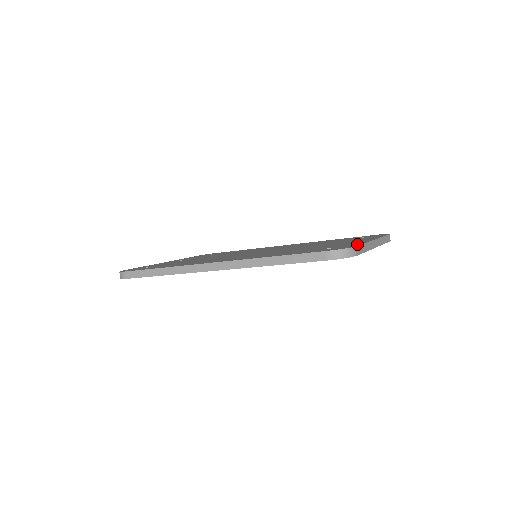
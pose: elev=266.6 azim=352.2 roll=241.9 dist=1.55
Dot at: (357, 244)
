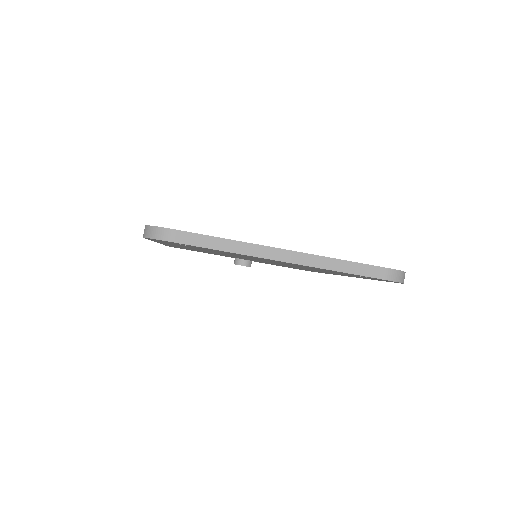
Dot at: (207, 235)
